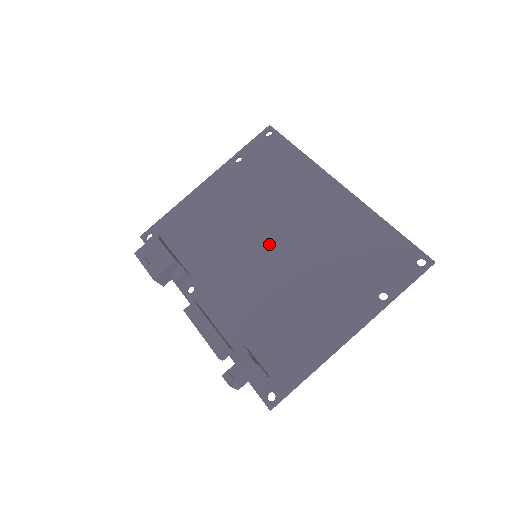
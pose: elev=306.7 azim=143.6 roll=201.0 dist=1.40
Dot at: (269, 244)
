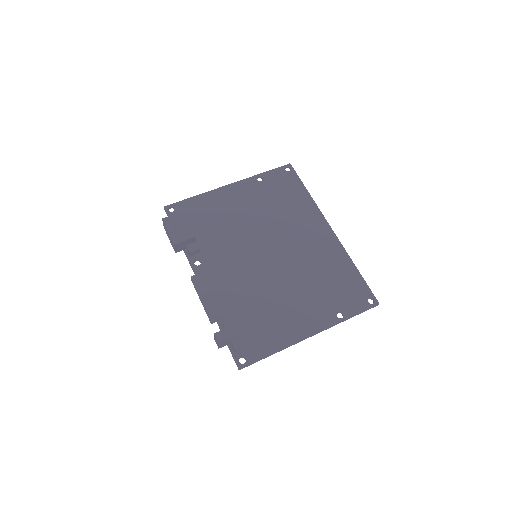
Dot at: (268, 251)
